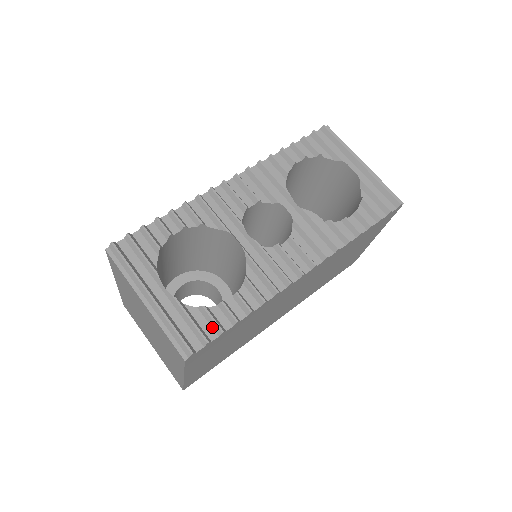
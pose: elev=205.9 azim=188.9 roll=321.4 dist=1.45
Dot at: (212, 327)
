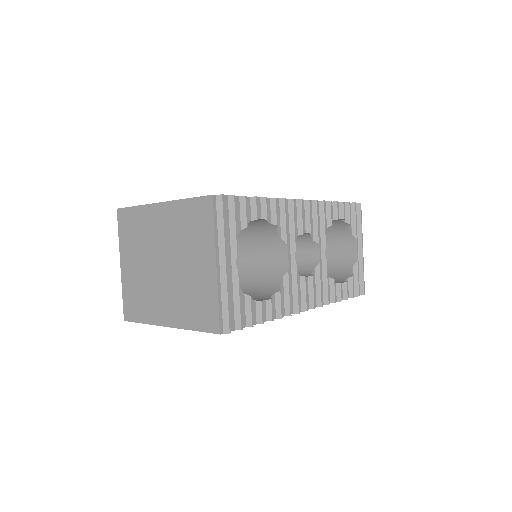
Dot at: (246, 317)
